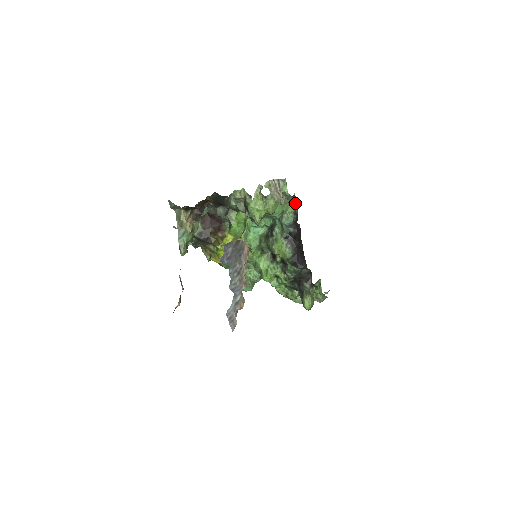
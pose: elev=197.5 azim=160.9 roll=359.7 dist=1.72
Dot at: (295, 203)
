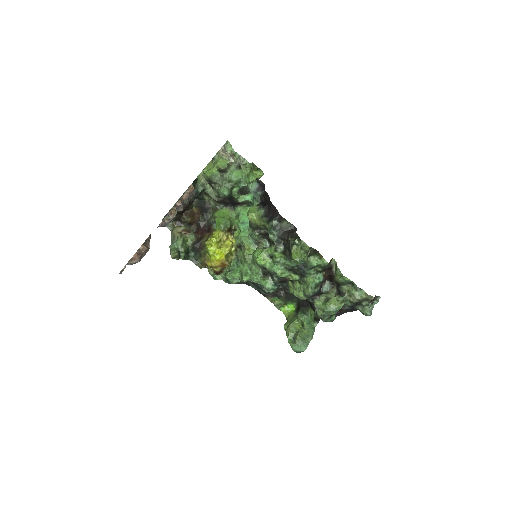
Dot at: (261, 175)
